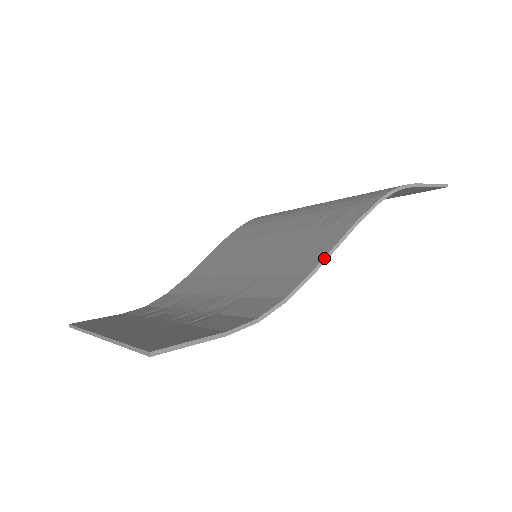
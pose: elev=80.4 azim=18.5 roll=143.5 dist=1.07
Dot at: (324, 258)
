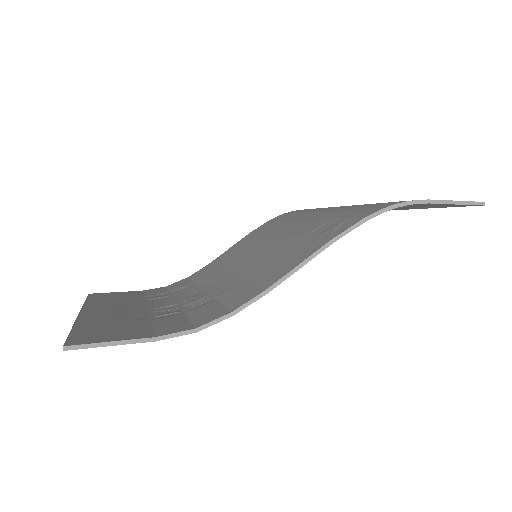
Dot at: (285, 275)
